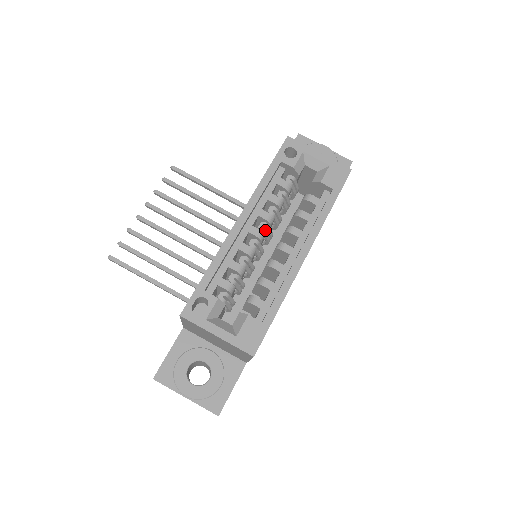
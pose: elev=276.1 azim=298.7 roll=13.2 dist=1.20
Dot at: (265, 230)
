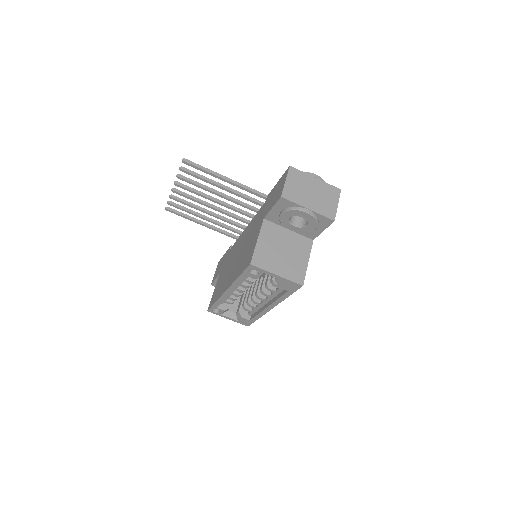
Dot at: occluded
